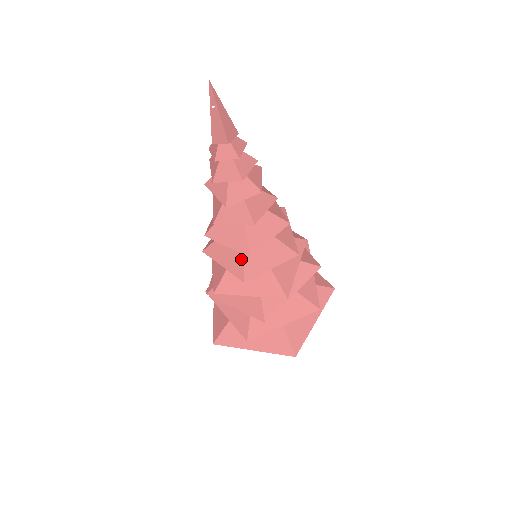
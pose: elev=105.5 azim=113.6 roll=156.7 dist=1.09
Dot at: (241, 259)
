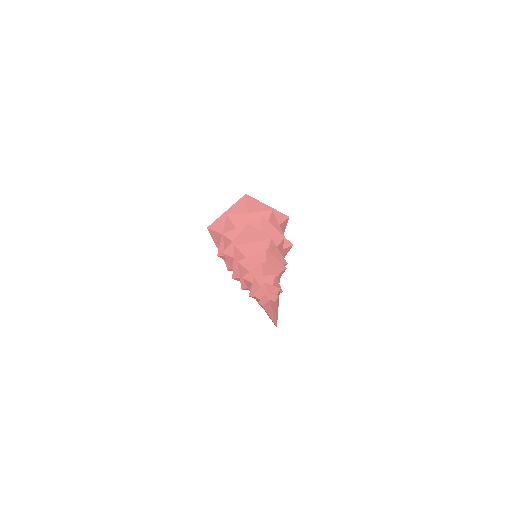
Dot at: occluded
